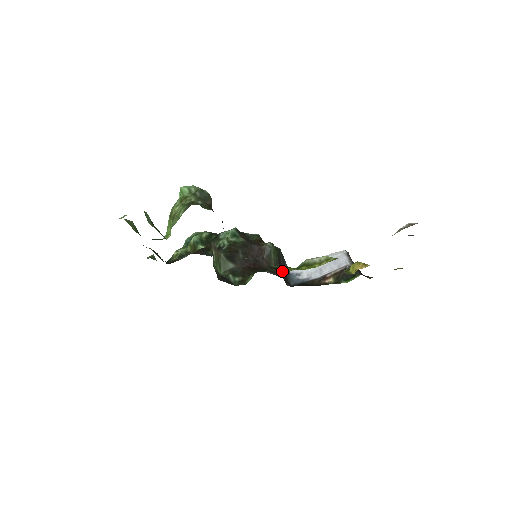
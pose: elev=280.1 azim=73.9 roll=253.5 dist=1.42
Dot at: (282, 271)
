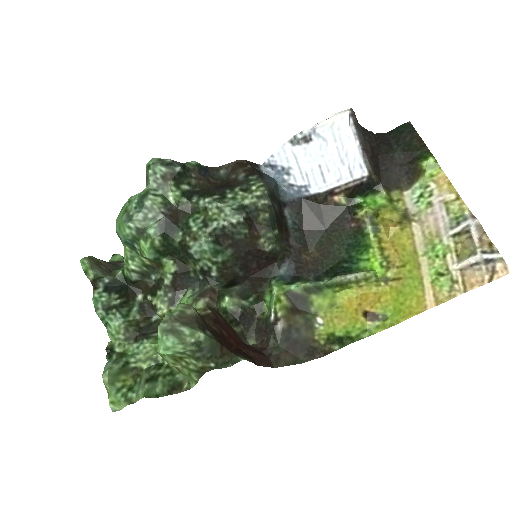
Dot at: (316, 310)
